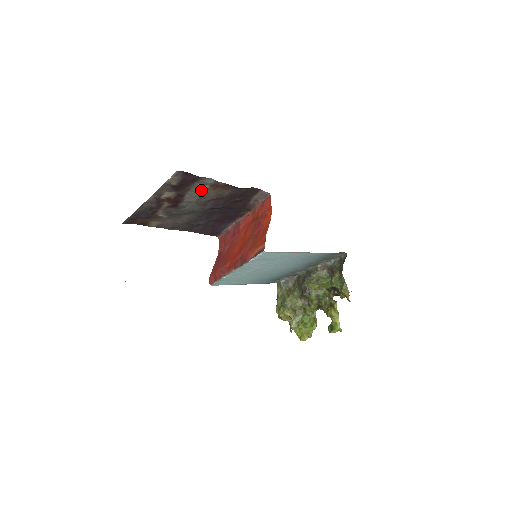
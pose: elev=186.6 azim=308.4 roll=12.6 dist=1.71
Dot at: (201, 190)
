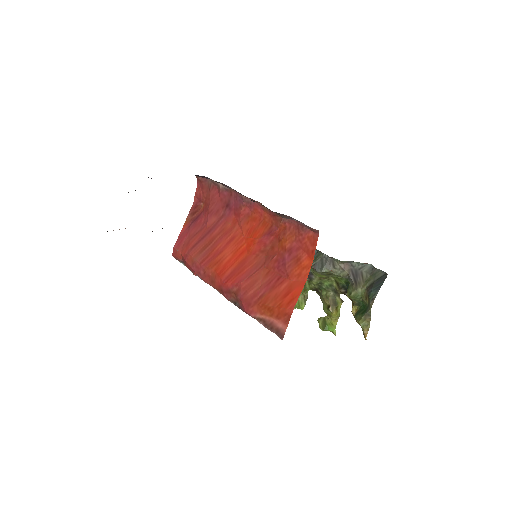
Dot at: occluded
